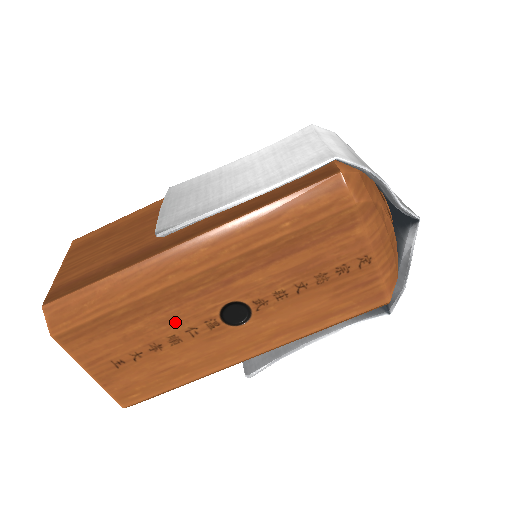
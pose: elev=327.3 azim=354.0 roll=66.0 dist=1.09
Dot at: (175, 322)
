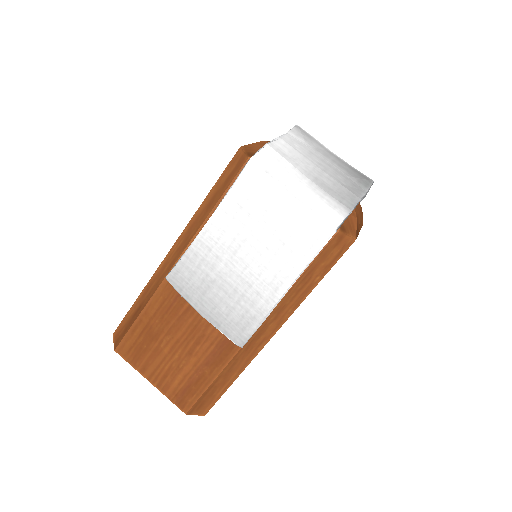
Dot at: occluded
